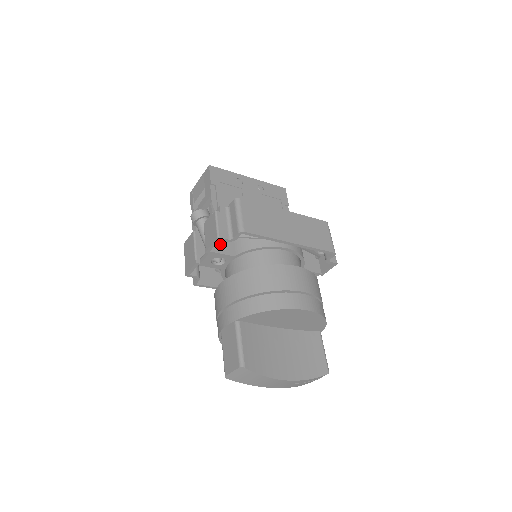
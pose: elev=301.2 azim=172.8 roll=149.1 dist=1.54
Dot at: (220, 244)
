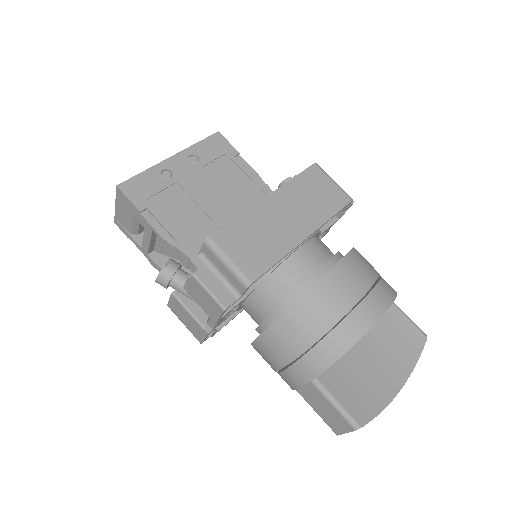
Dot at: occluded
